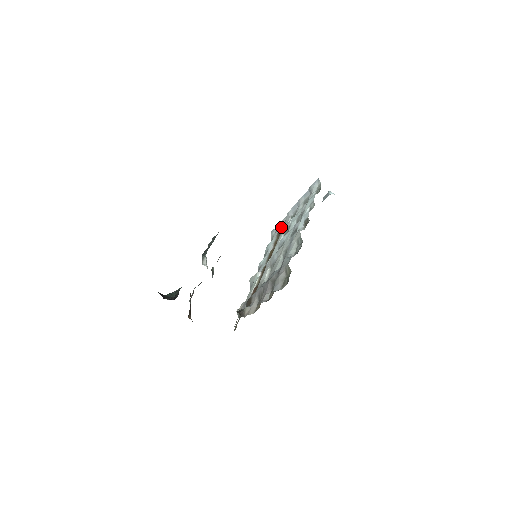
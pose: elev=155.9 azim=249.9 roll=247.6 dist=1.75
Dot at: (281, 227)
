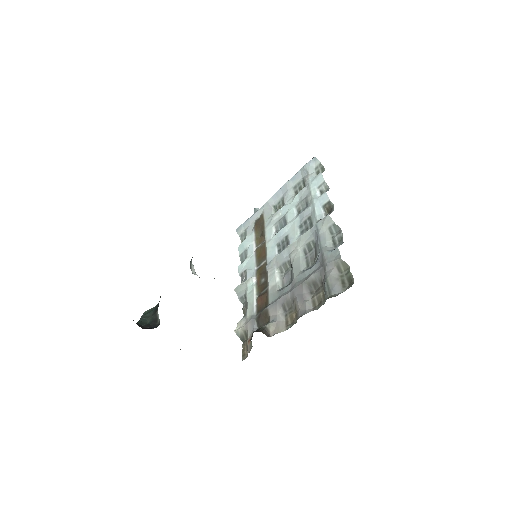
Dot at: (259, 220)
